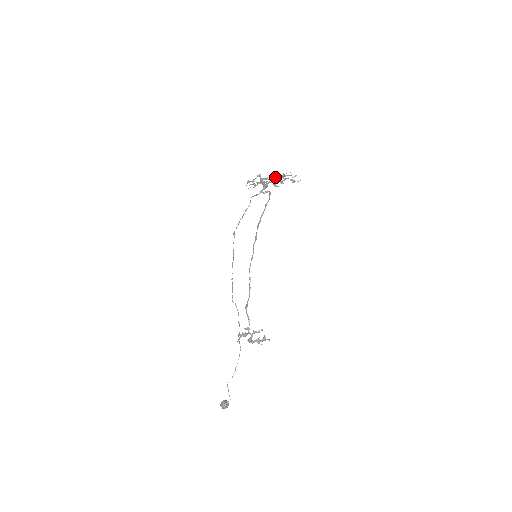
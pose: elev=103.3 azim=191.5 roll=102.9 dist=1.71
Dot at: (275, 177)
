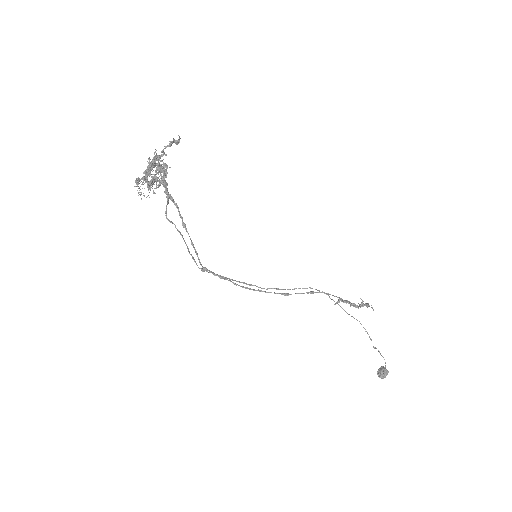
Dot at: occluded
